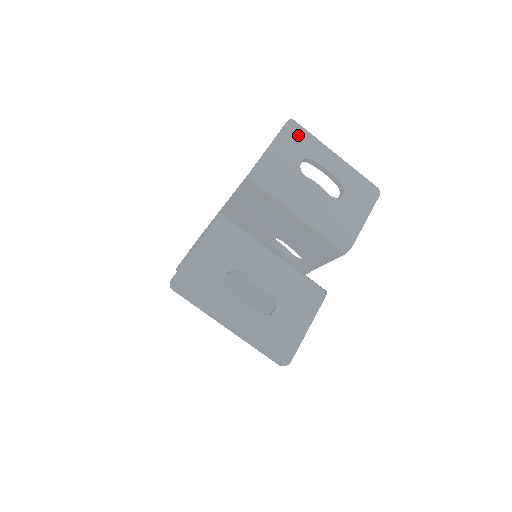
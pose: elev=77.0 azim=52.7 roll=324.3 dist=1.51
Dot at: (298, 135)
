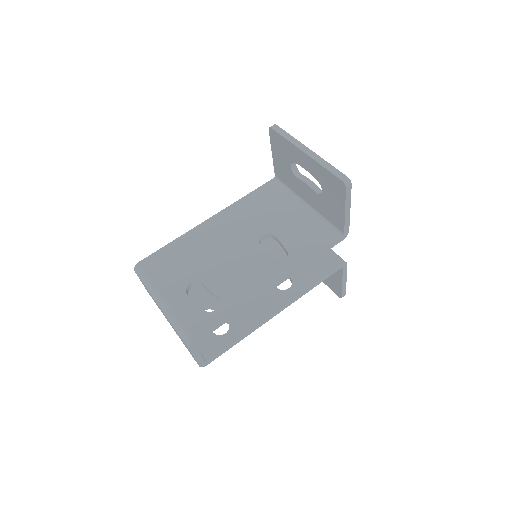
Dot at: occluded
